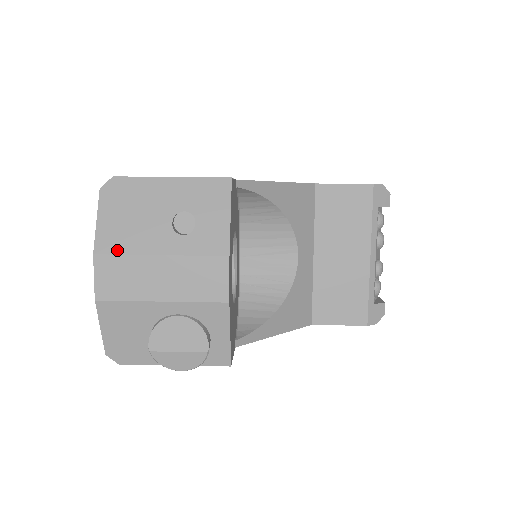
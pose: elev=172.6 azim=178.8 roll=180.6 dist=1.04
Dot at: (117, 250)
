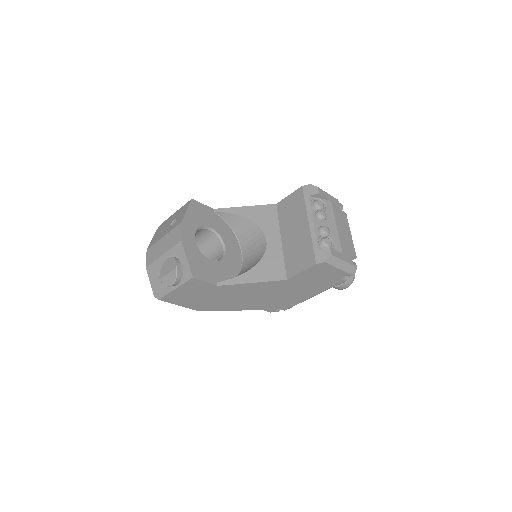
Dot at: (153, 244)
